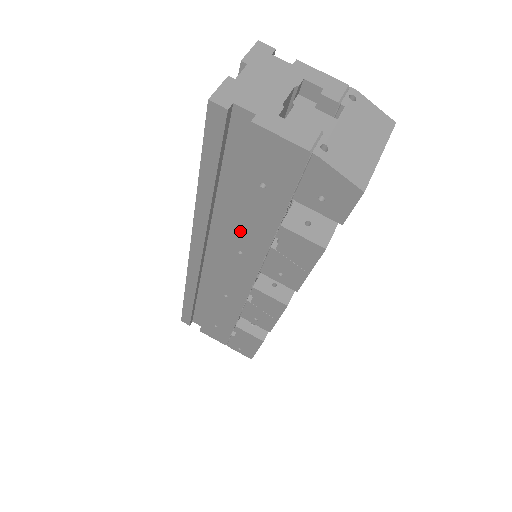
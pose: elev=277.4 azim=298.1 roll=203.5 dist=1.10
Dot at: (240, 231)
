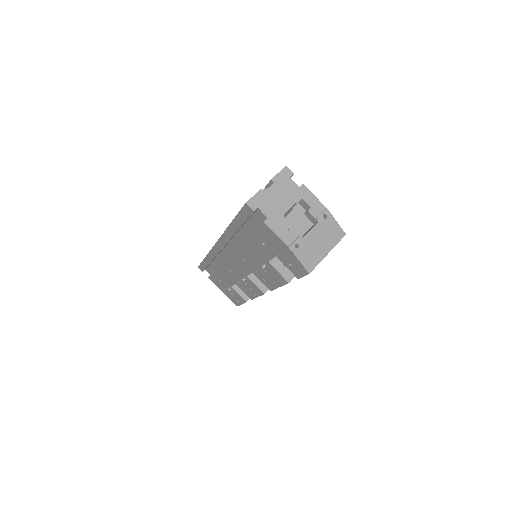
Dot at: (247, 252)
